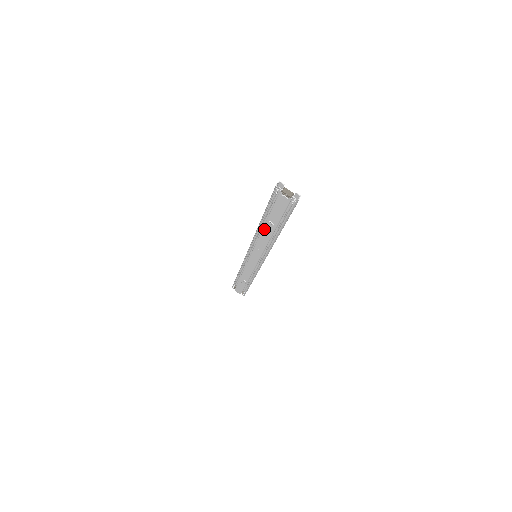
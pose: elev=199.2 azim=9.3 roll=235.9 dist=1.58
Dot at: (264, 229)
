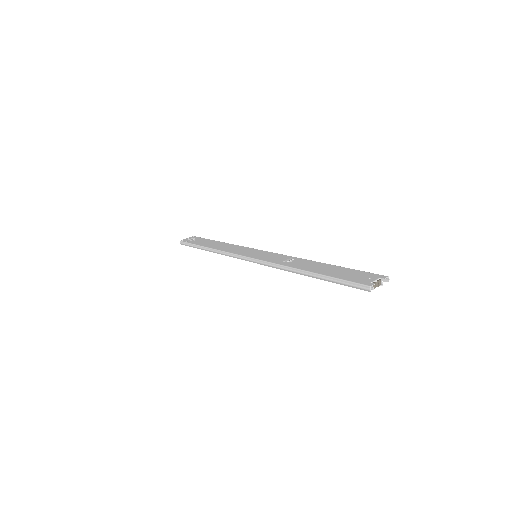
Dot at: occluded
